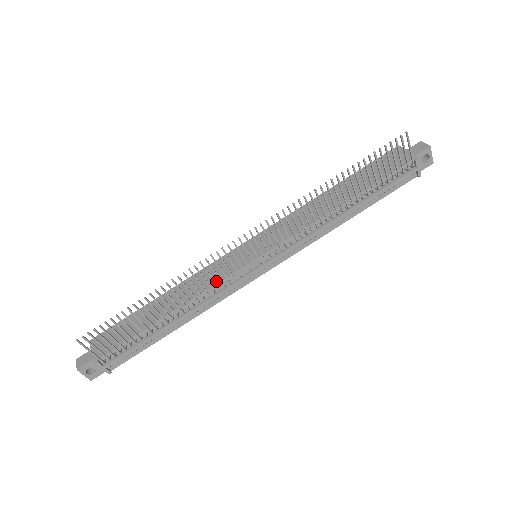
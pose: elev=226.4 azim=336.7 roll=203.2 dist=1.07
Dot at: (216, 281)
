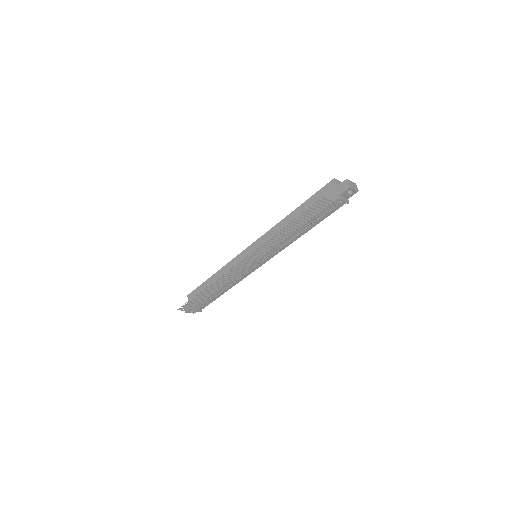
Dot at: (236, 273)
